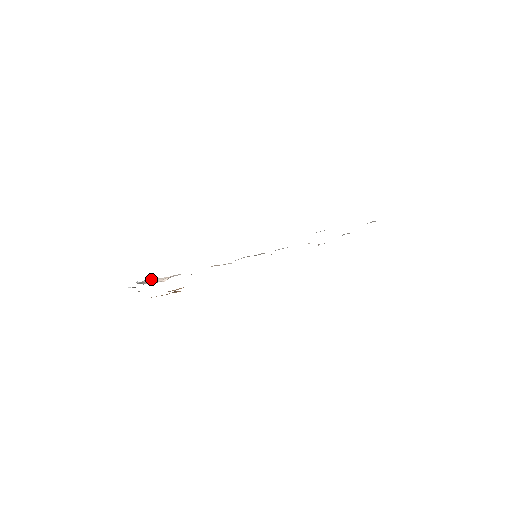
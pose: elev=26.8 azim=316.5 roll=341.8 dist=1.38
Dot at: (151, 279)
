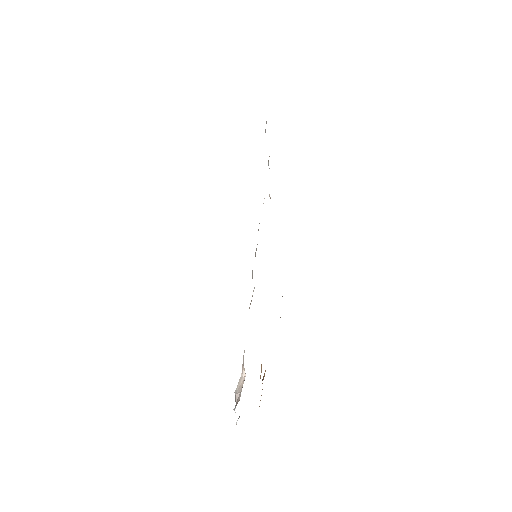
Dot at: (237, 391)
